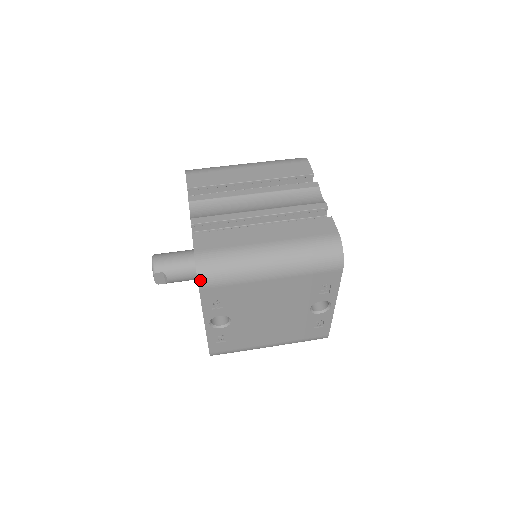
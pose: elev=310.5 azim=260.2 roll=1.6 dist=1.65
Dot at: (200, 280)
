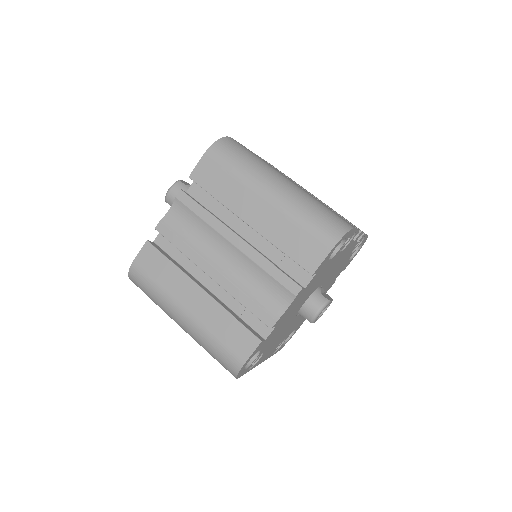
Dot at: (132, 281)
